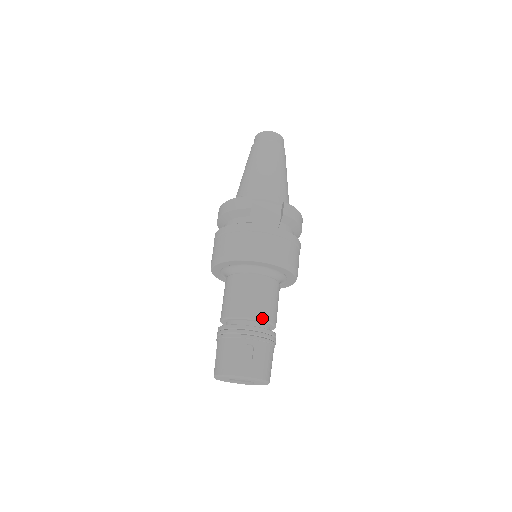
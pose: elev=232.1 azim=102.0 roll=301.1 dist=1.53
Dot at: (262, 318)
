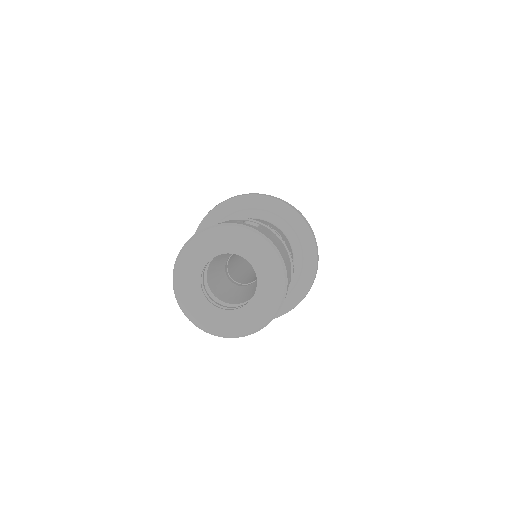
Dot at: occluded
